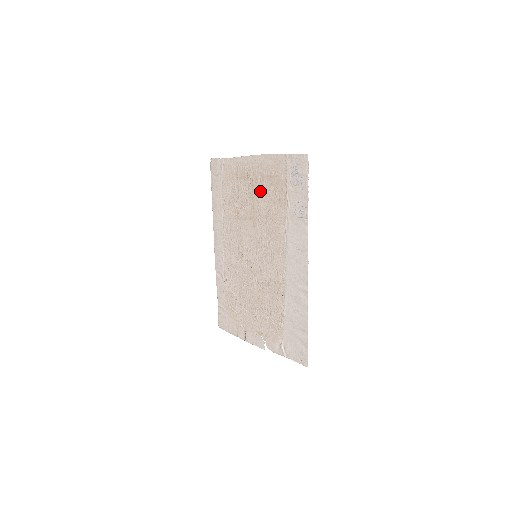
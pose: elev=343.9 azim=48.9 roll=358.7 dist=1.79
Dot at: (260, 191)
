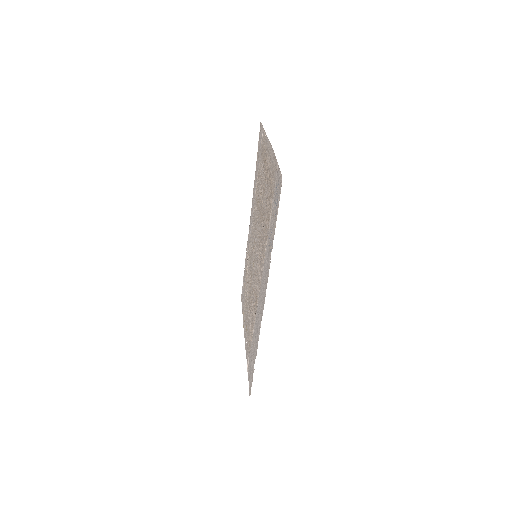
Dot at: (266, 189)
